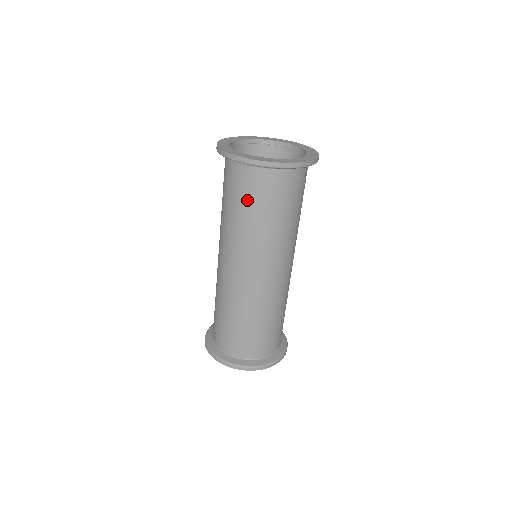
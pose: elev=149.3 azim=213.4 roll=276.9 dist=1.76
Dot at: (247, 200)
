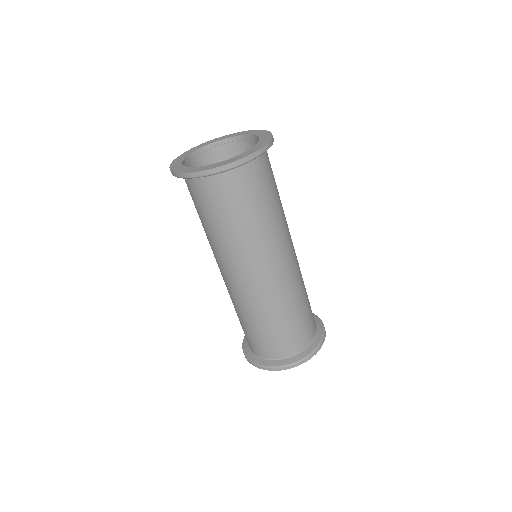
Dot at: (237, 206)
